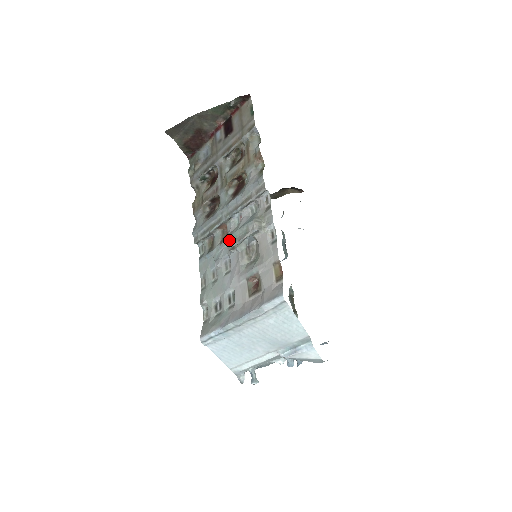
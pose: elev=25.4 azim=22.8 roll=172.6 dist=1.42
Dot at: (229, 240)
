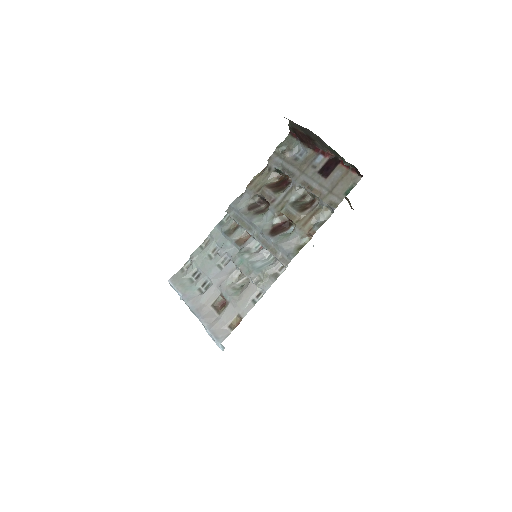
Dot at: (238, 257)
